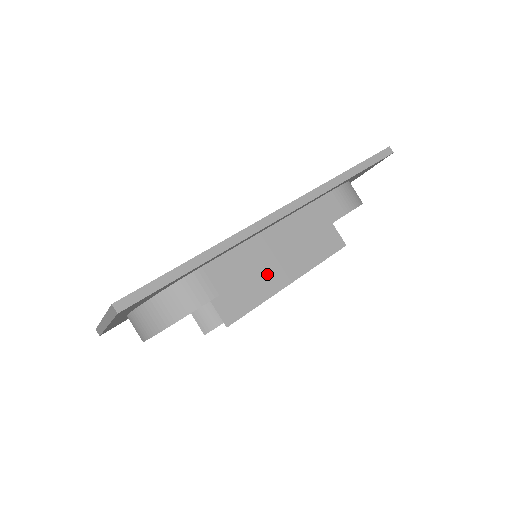
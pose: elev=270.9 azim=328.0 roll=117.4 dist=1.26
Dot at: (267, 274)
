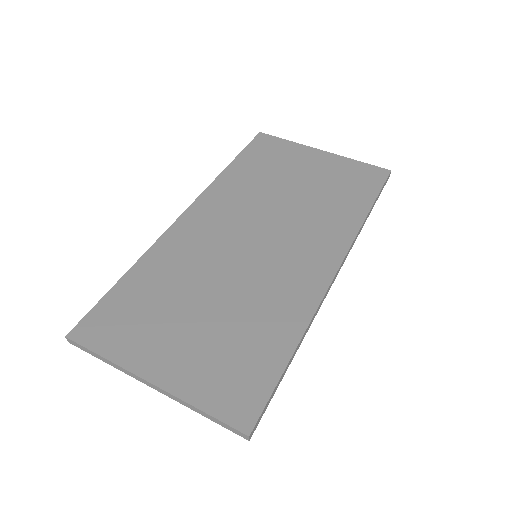
Dot at: occluded
